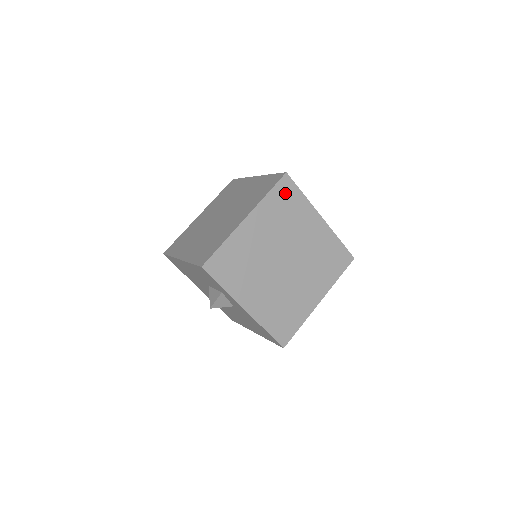
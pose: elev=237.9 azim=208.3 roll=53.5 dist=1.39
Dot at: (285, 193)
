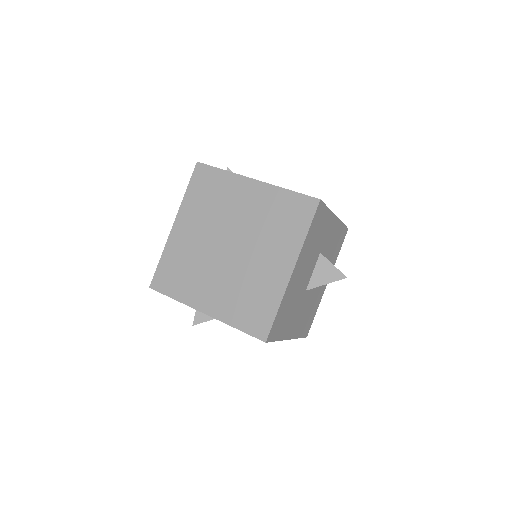
Dot at: (203, 181)
